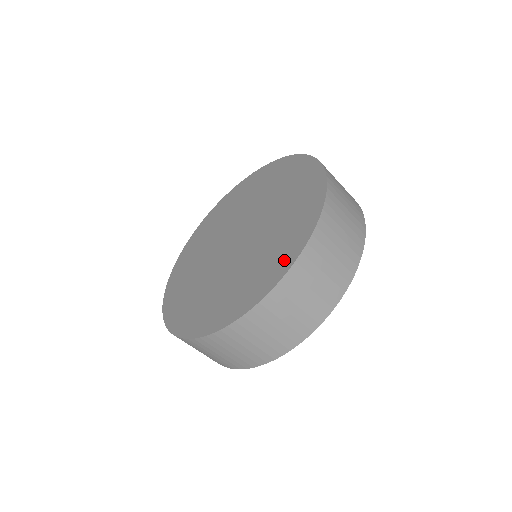
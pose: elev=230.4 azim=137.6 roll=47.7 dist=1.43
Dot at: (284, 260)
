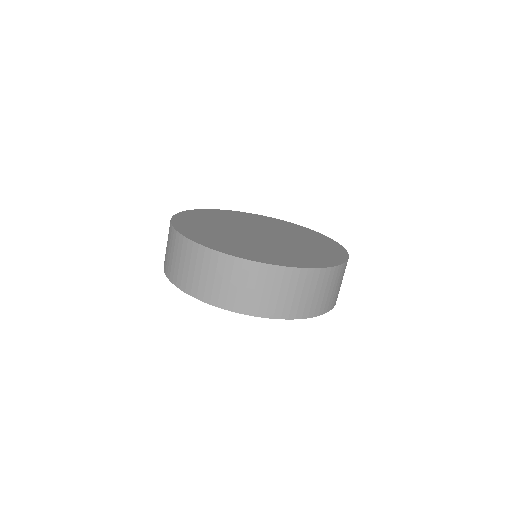
Dot at: (286, 262)
